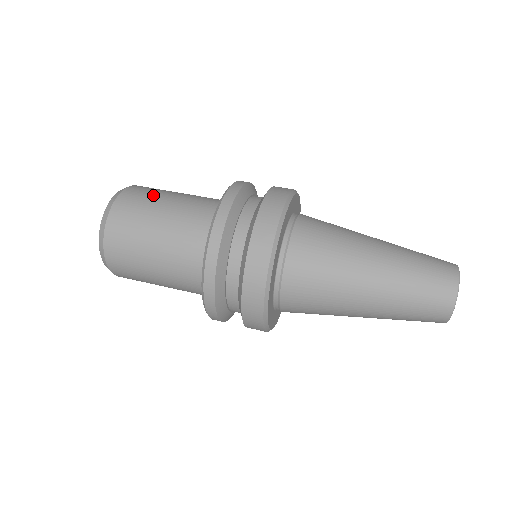
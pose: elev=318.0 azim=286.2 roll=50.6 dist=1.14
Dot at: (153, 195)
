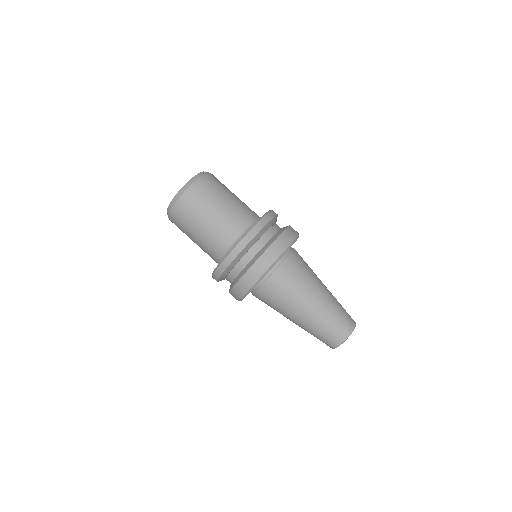
Dot at: (210, 197)
